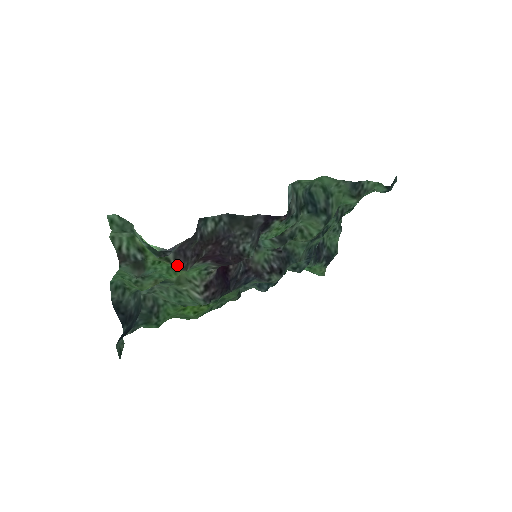
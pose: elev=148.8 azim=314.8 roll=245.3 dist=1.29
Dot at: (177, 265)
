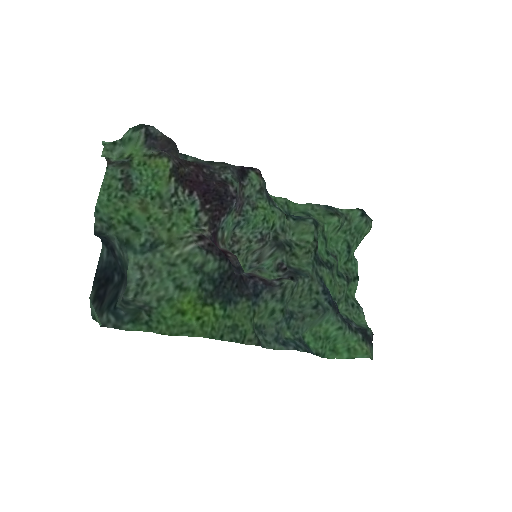
Dot at: (159, 152)
